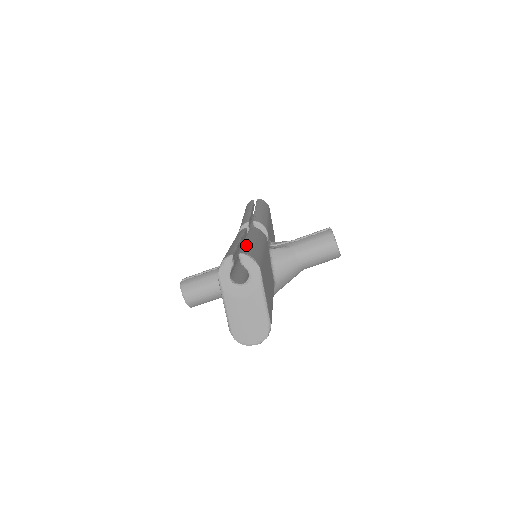
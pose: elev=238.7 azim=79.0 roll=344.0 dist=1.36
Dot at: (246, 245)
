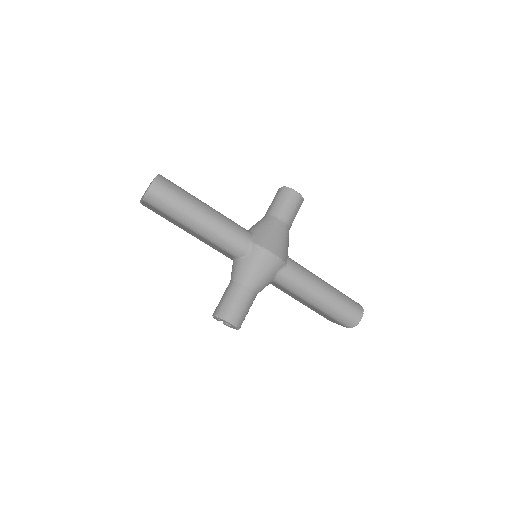
Dot at: occluded
